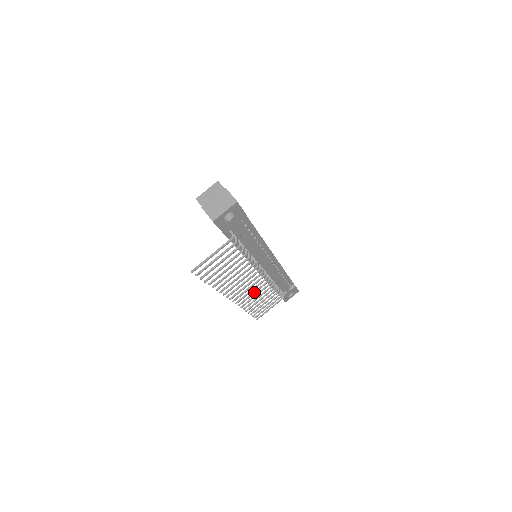
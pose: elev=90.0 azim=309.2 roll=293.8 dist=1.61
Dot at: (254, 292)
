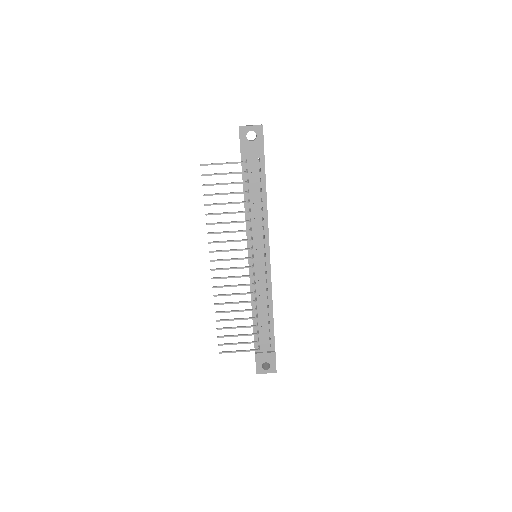
Dot at: (234, 285)
